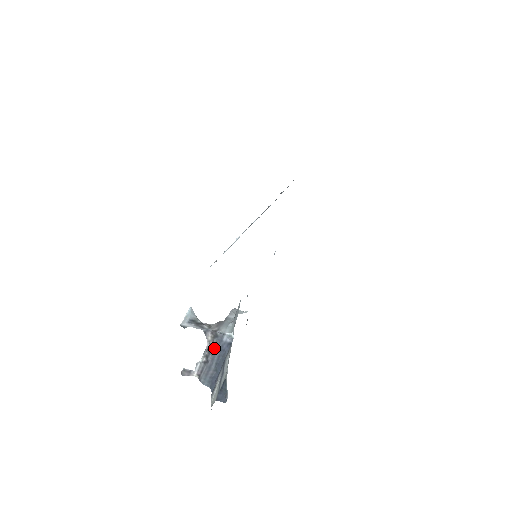
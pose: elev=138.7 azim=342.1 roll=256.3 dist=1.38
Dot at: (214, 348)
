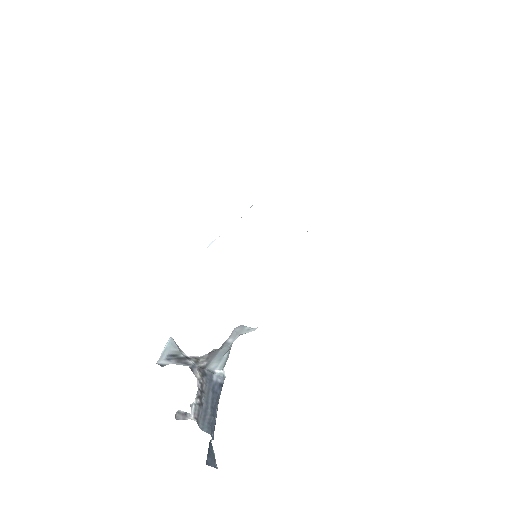
Dot at: (205, 389)
